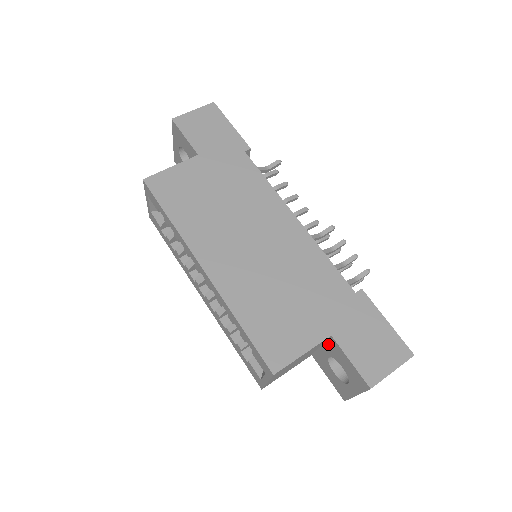
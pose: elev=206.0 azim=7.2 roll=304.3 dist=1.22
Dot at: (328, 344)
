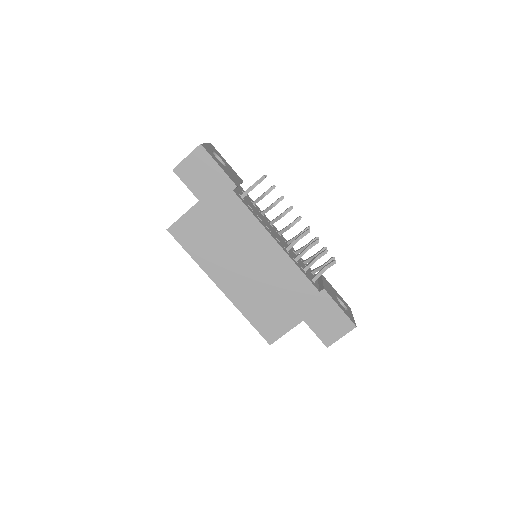
Dot at: occluded
